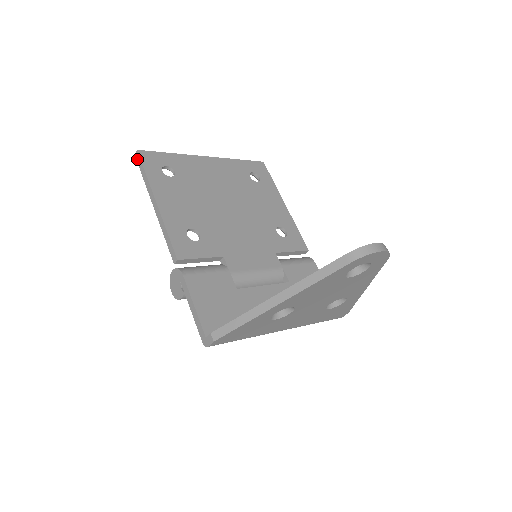
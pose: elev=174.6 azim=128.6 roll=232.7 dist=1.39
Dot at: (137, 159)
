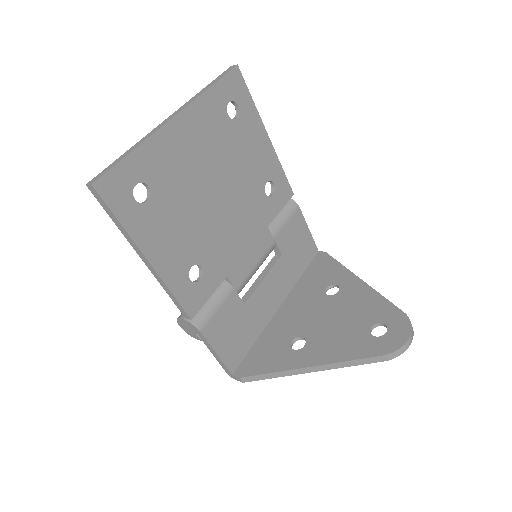
Dot at: (94, 195)
